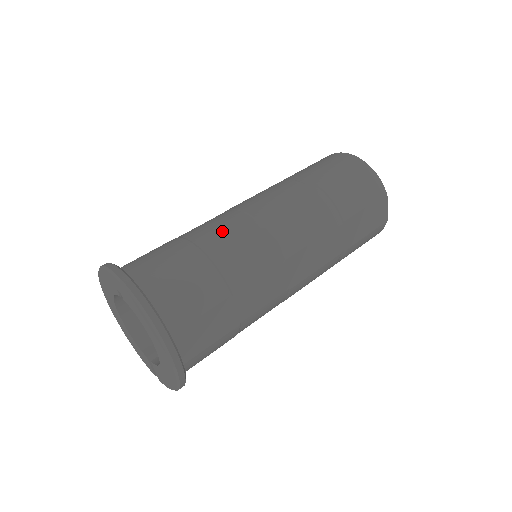
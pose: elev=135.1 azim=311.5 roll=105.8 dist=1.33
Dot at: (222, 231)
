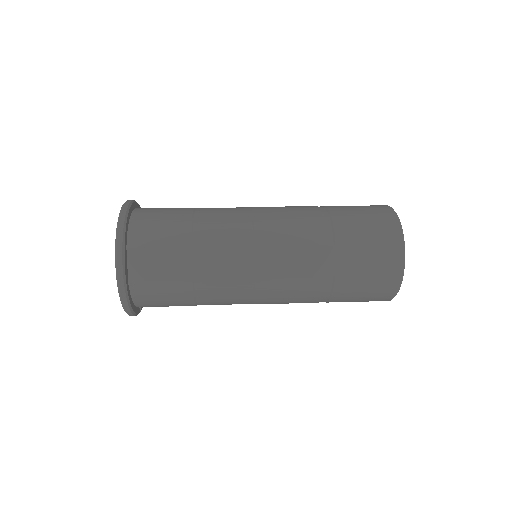
Dot at: (221, 209)
